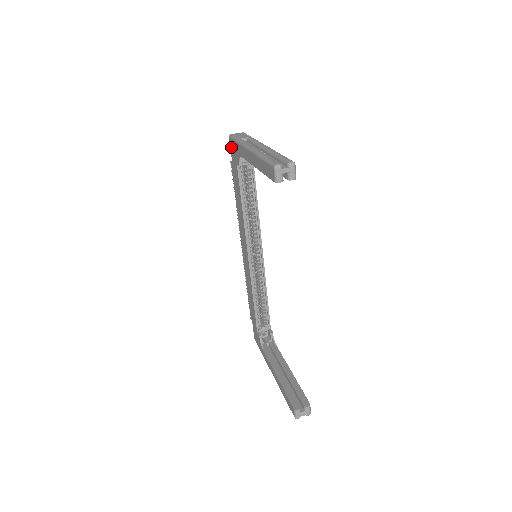
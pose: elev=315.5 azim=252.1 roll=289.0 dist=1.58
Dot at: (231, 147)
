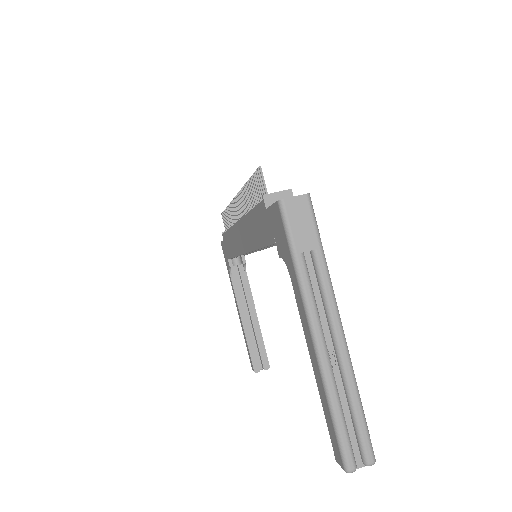
Dot at: (275, 214)
